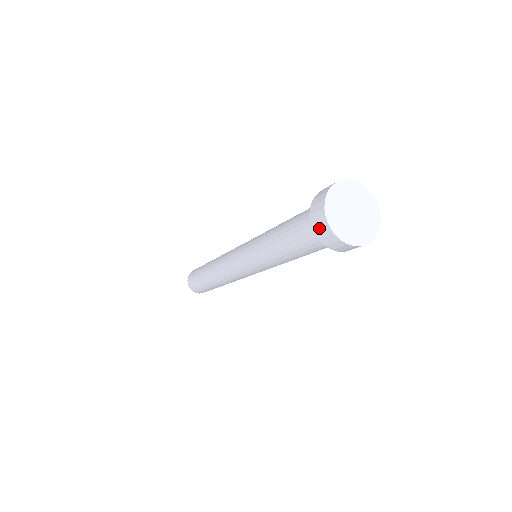
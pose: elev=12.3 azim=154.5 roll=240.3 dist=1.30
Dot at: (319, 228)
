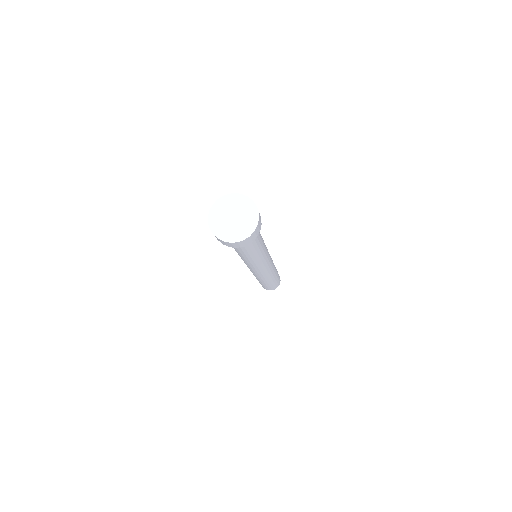
Dot at: occluded
